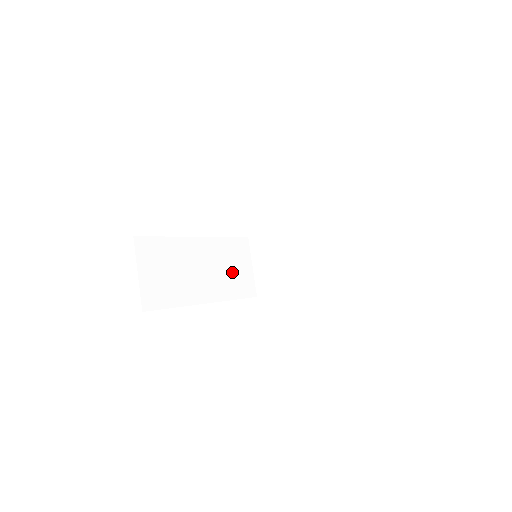
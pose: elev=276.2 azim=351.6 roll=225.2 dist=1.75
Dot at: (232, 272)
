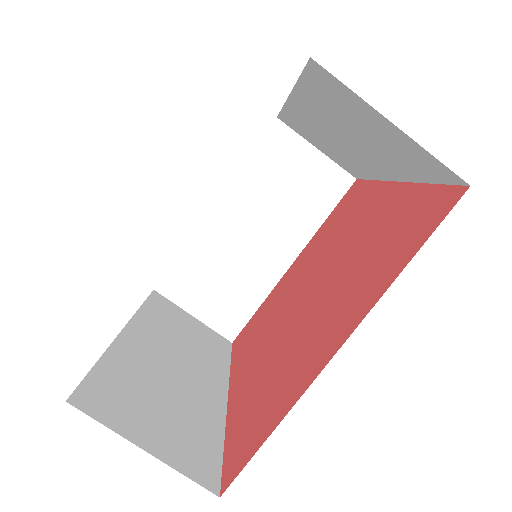
Dot at: (294, 191)
